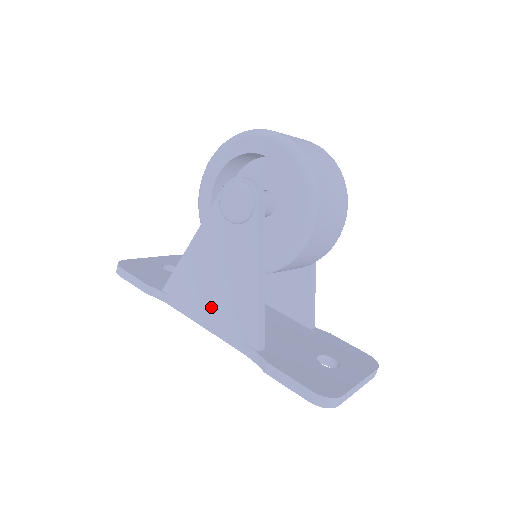
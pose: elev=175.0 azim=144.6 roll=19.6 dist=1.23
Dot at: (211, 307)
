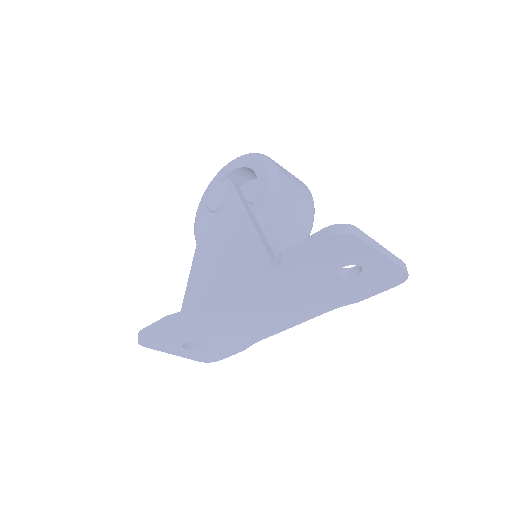
Dot at: (223, 276)
